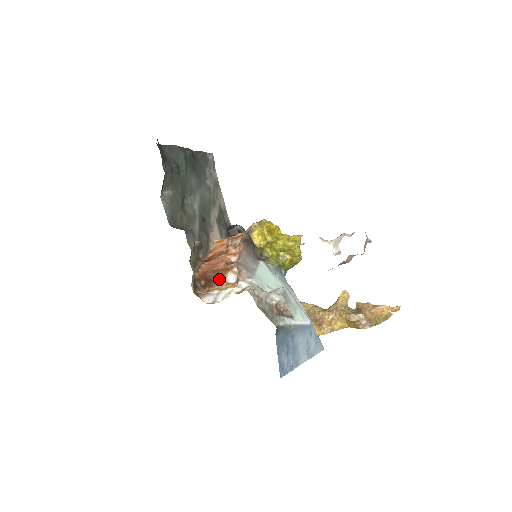
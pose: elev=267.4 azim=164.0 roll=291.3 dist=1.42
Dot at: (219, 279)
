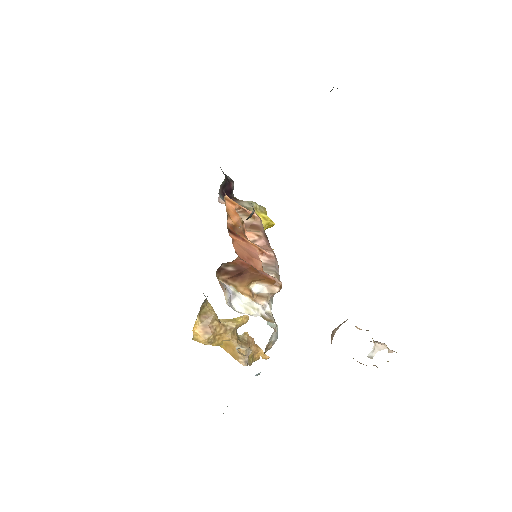
Dot at: (249, 280)
